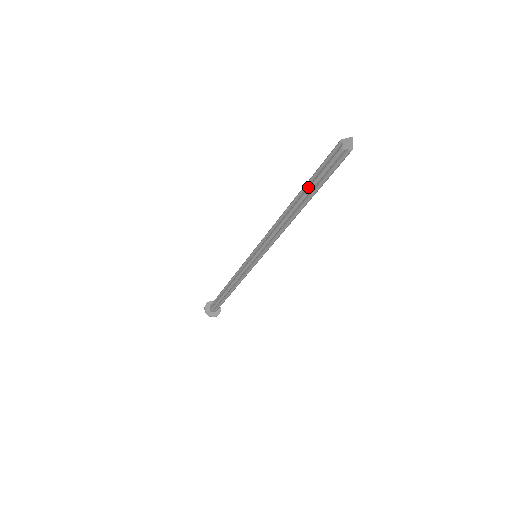
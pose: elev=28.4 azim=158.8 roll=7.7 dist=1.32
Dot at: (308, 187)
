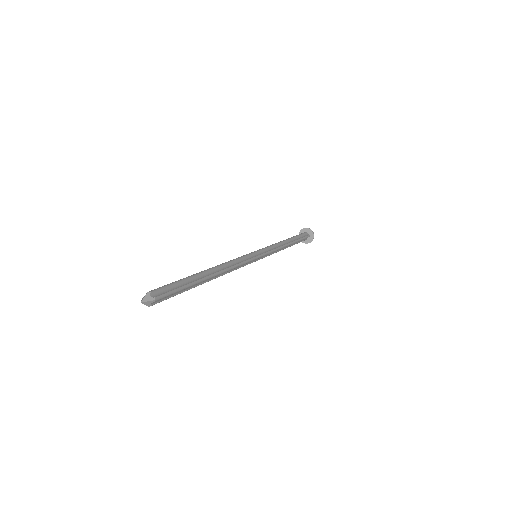
Dot at: occluded
